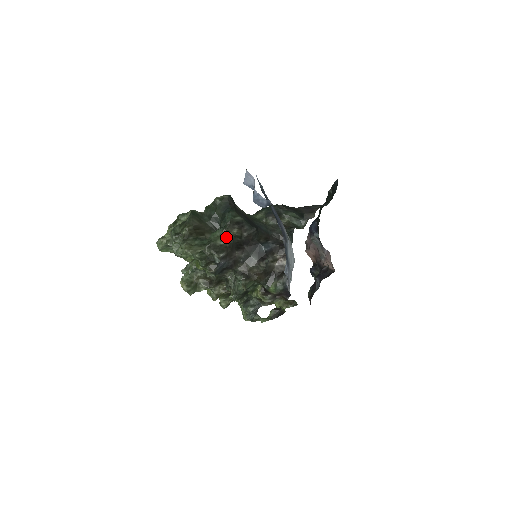
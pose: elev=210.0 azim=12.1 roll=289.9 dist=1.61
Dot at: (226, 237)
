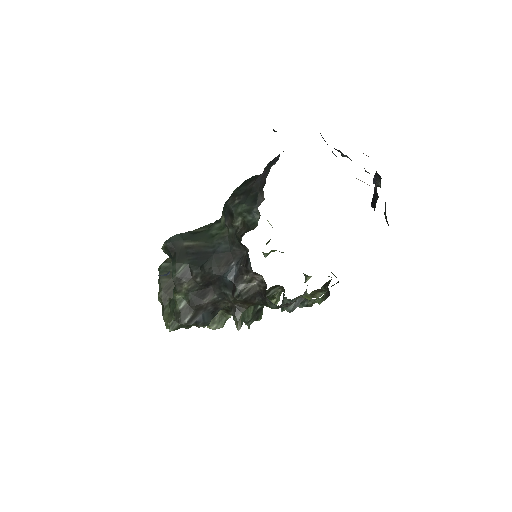
Dot at: (183, 296)
